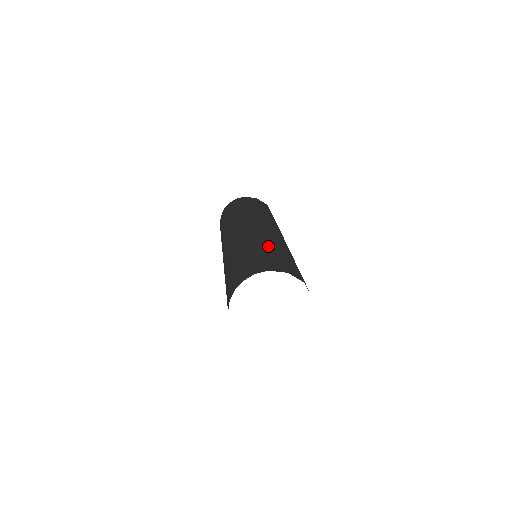
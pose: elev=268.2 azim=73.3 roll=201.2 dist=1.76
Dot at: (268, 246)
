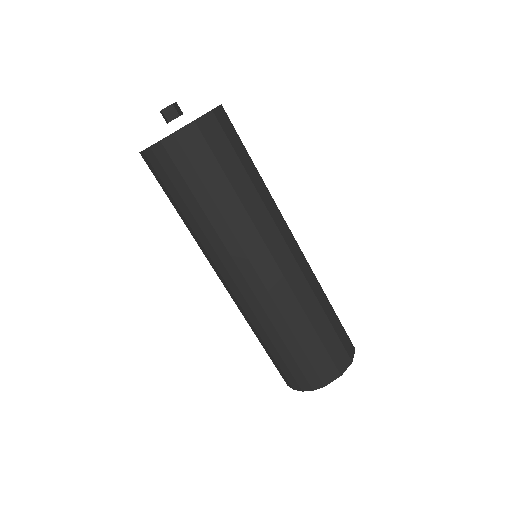
Dot at: (302, 330)
